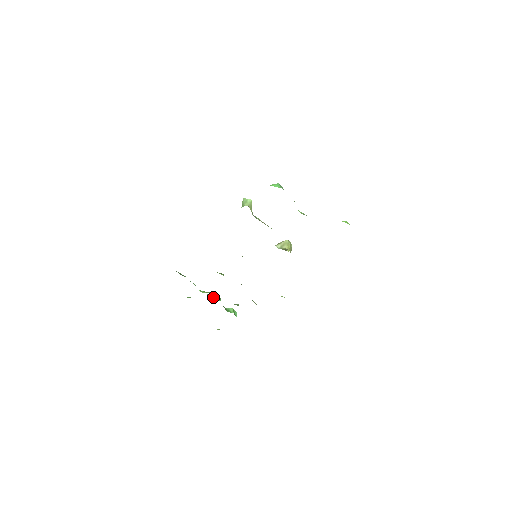
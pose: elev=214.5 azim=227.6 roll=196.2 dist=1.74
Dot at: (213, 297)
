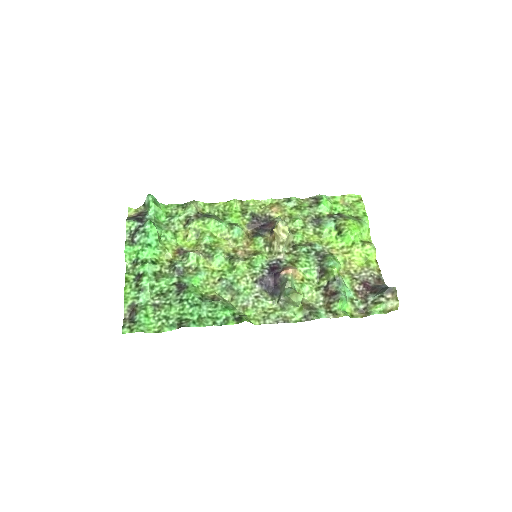
Dot at: (159, 241)
